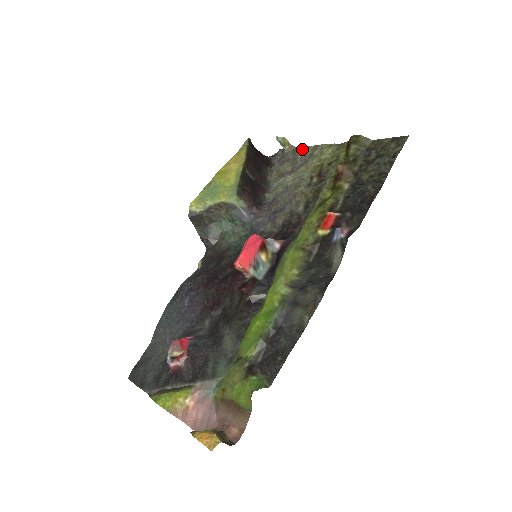
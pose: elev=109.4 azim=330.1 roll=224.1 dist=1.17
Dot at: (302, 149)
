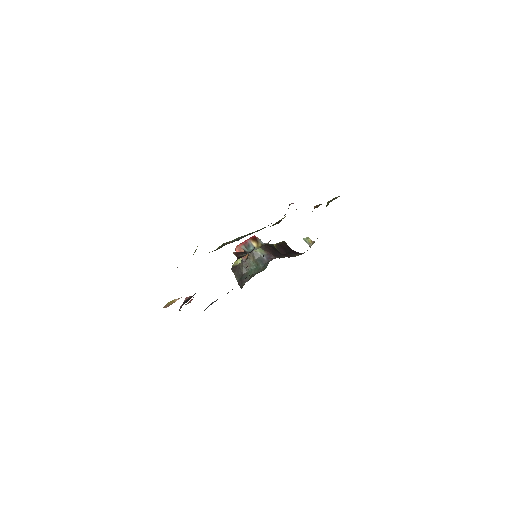
Dot at: occluded
